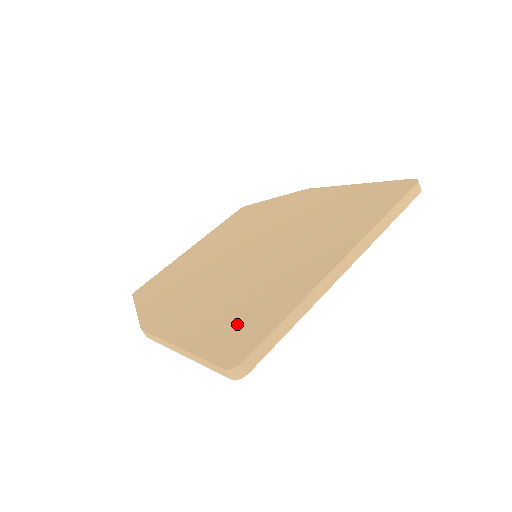
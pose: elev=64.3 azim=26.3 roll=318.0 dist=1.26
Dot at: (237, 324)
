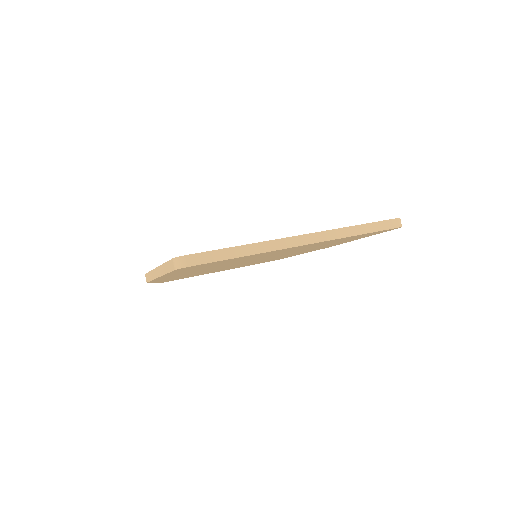
Dot at: occluded
